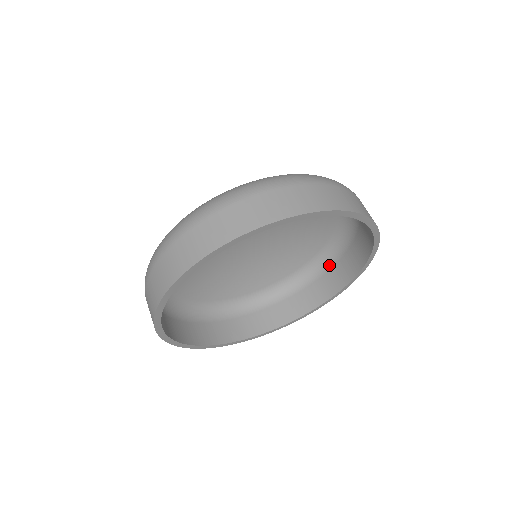
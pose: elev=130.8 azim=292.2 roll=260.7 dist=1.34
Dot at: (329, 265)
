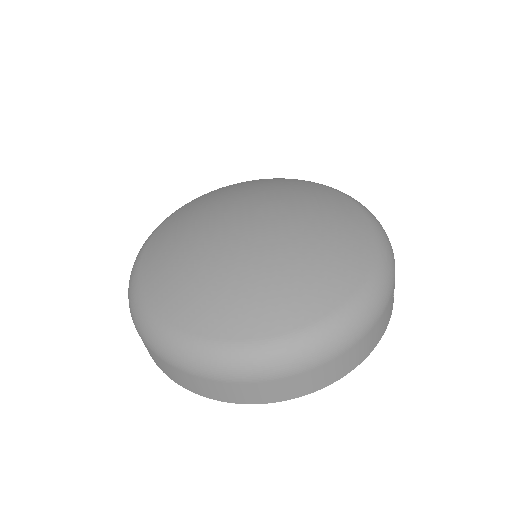
Dot at: occluded
